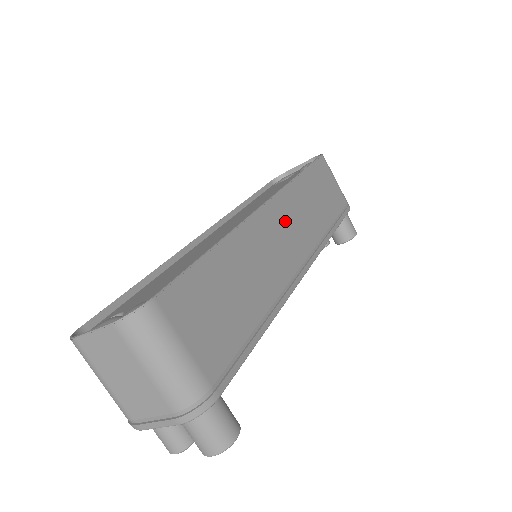
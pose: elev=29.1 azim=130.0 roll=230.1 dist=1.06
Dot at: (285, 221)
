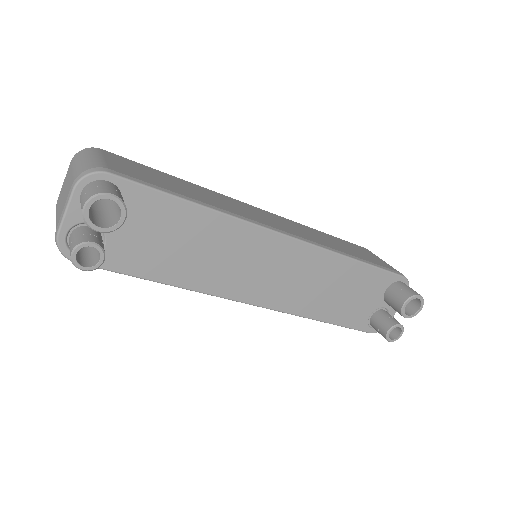
Dot at: (276, 219)
